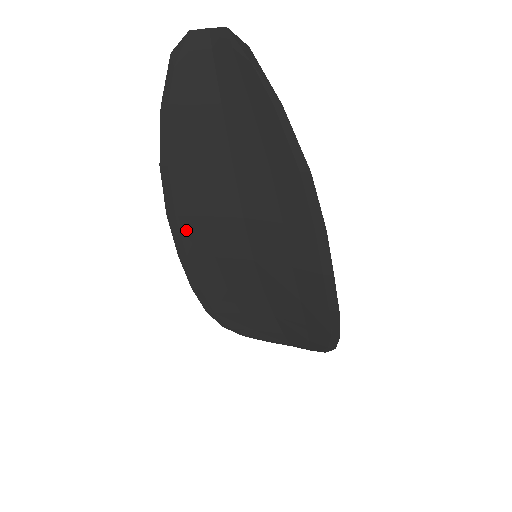
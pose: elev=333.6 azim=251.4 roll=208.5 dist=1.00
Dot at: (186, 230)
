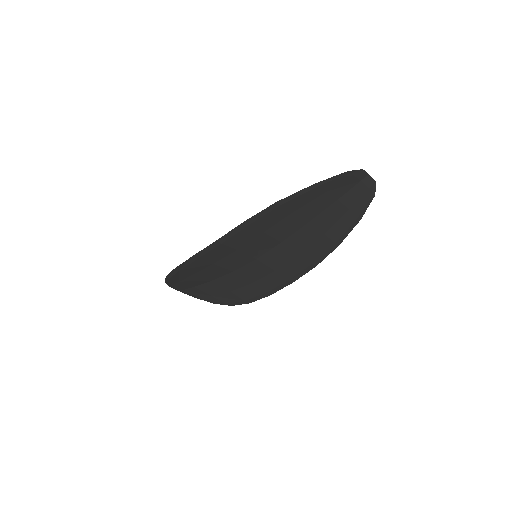
Dot at: (243, 233)
